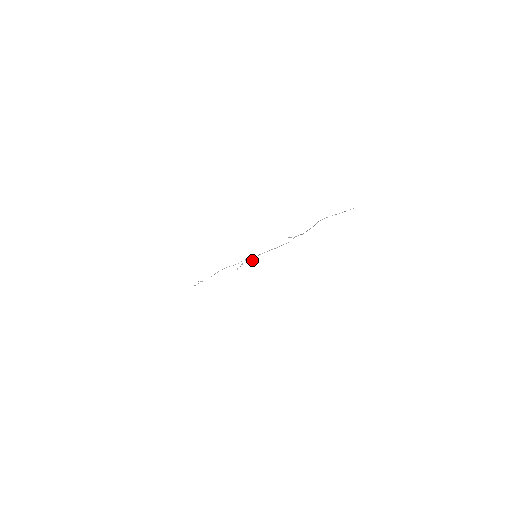
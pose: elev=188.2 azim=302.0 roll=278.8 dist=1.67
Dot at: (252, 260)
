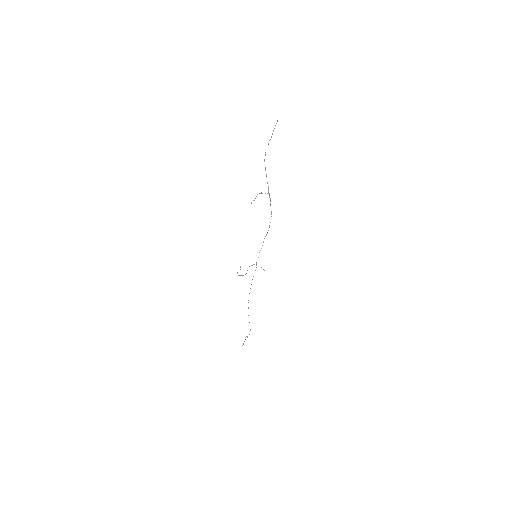
Dot at: occluded
